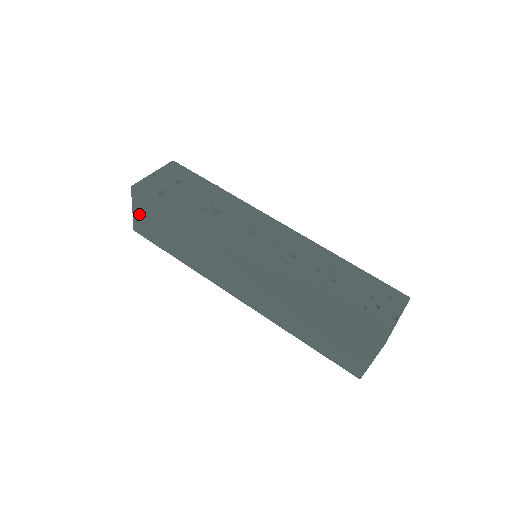
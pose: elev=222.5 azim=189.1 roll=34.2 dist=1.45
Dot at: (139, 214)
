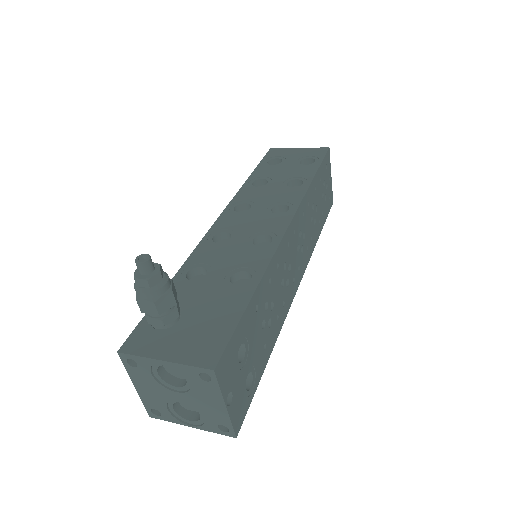
Dot at: occluded
